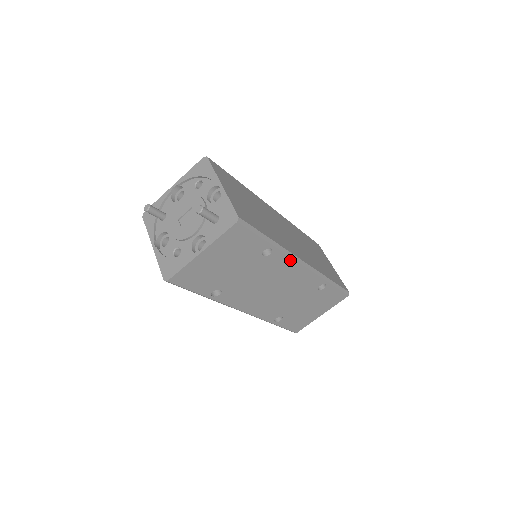
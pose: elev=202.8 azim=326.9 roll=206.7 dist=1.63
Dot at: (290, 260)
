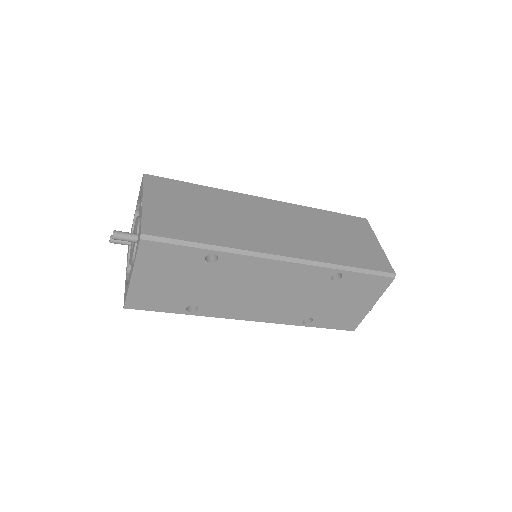
Dot at: (253, 259)
